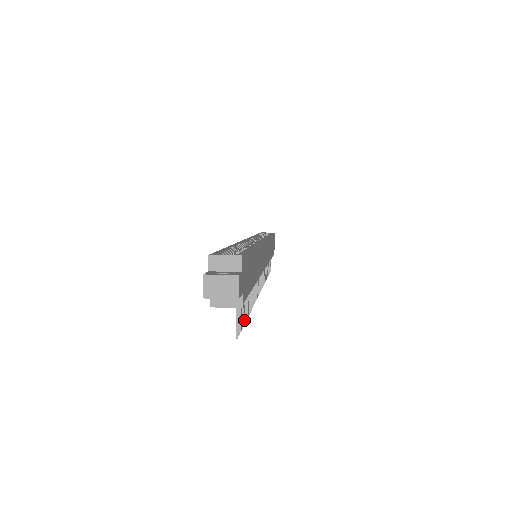
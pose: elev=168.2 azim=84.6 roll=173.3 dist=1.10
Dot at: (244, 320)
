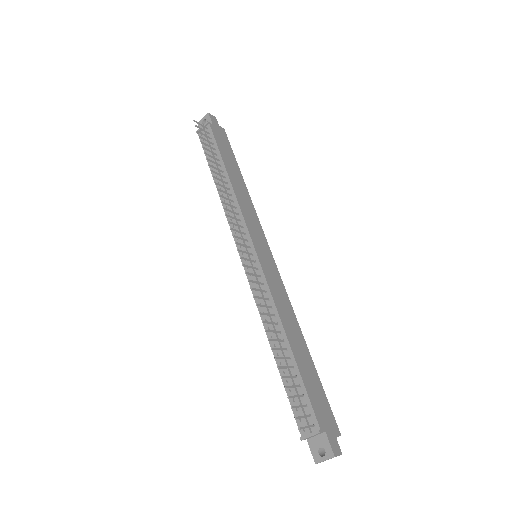
Dot at: (203, 143)
